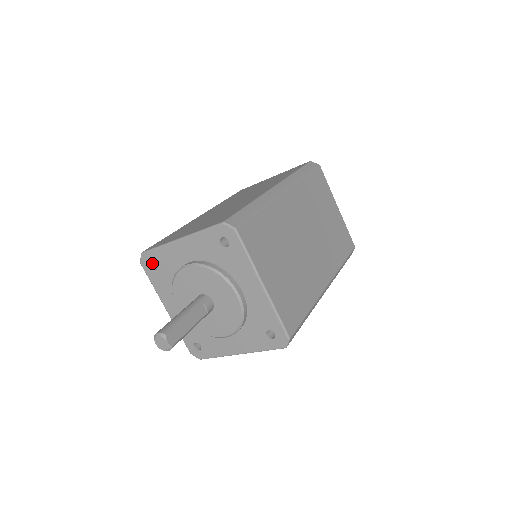
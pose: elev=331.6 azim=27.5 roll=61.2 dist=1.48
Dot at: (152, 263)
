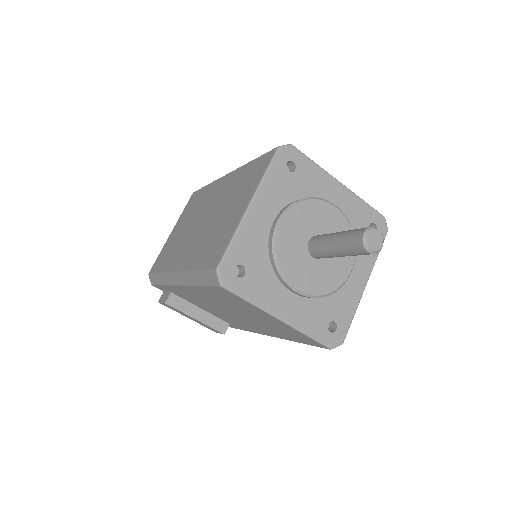
Dot at: (232, 274)
